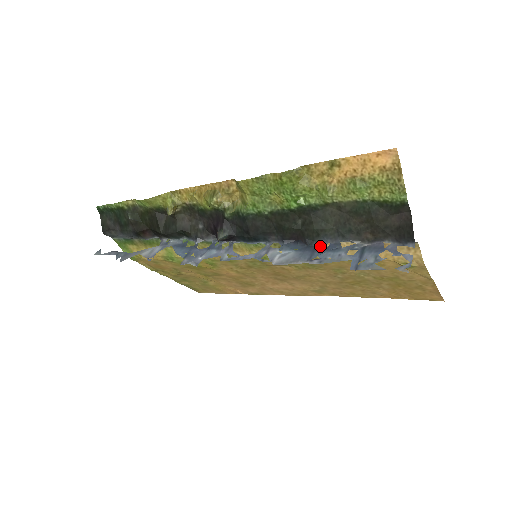
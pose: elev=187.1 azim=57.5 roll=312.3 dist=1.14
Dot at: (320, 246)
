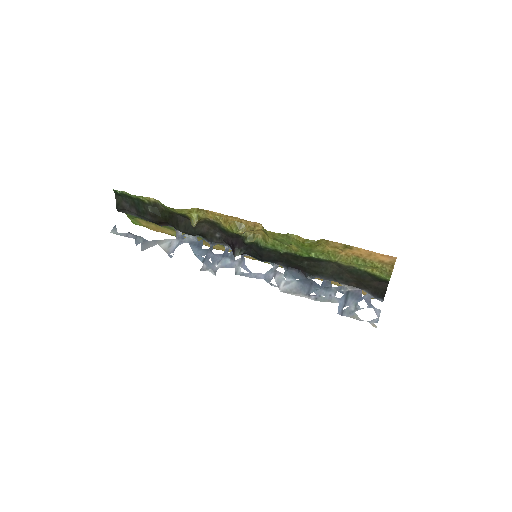
Dot at: occluded
